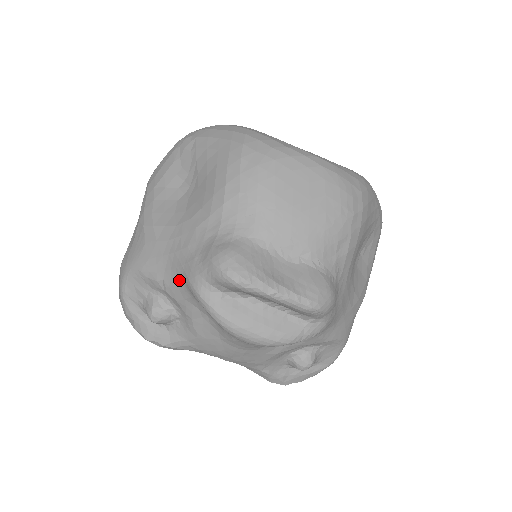
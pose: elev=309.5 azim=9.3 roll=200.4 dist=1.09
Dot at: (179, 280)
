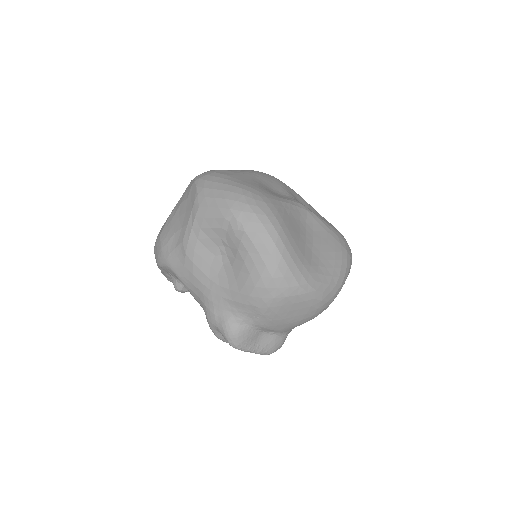
Dot at: (201, 305)
